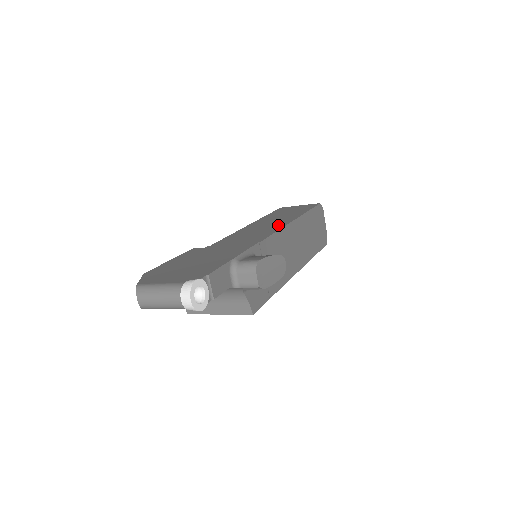
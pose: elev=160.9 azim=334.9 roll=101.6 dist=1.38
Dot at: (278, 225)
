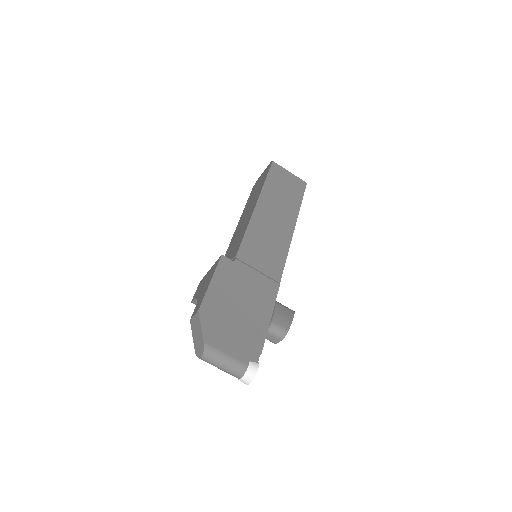
Dot at: (285, 235)
